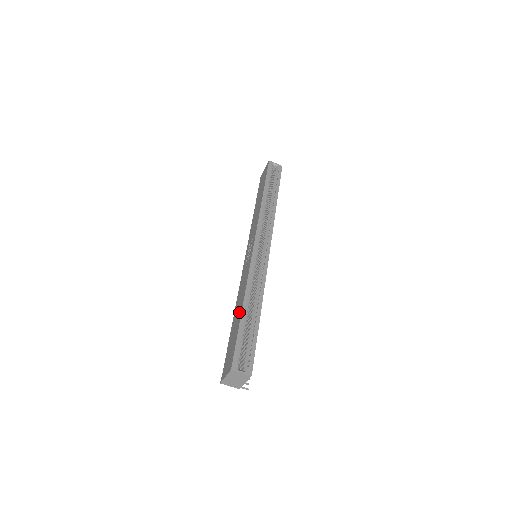
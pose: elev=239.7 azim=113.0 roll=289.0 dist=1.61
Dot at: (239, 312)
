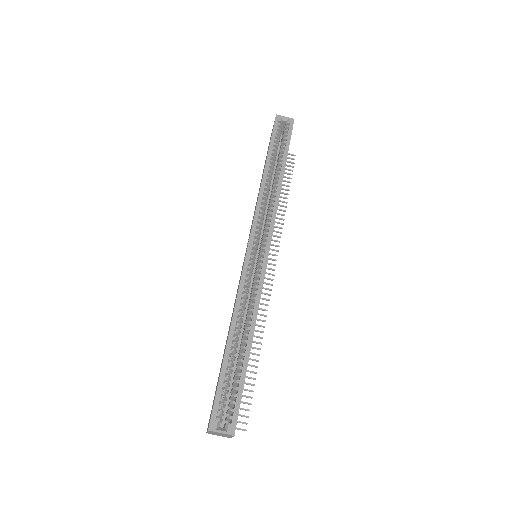
Dot at: occluded
